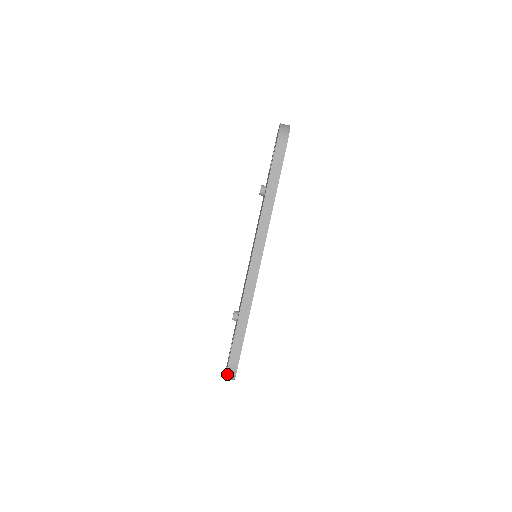
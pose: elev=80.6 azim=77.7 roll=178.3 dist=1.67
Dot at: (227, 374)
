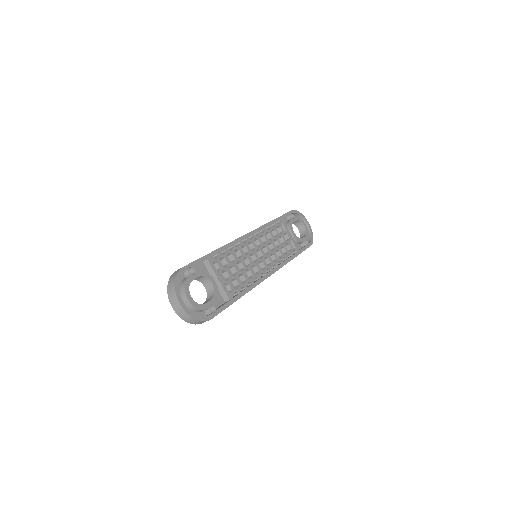
Dot at: occluded
